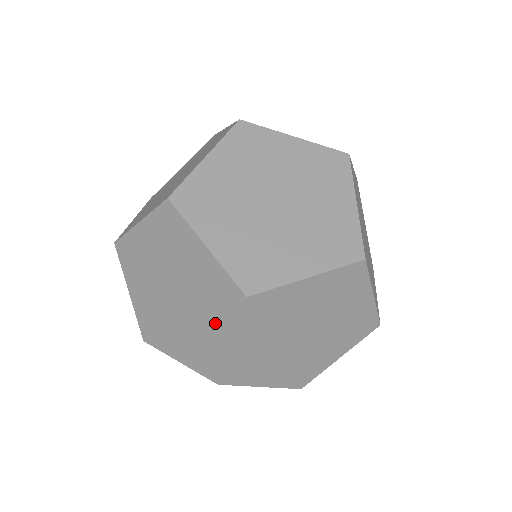
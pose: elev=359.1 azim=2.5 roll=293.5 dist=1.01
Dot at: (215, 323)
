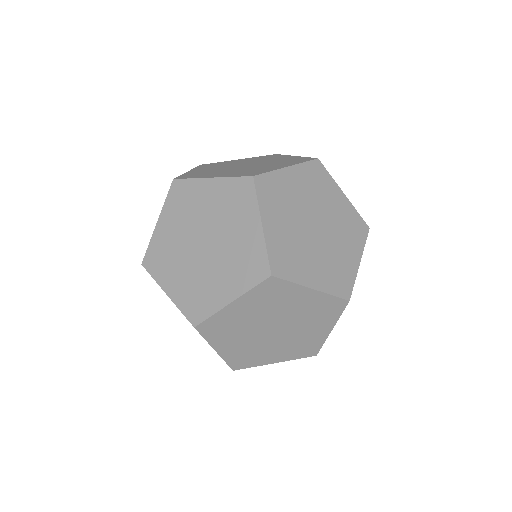
Dot at: (228, 281)
